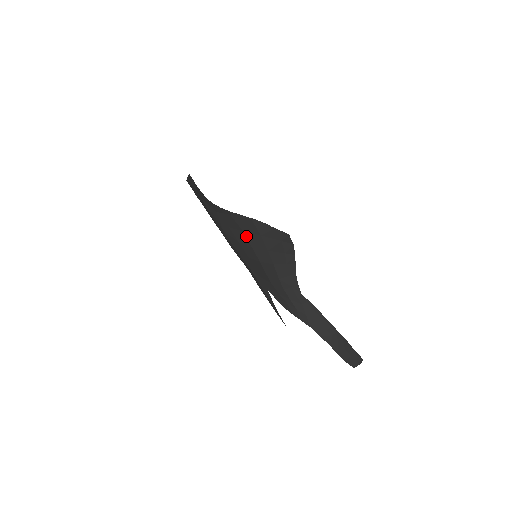
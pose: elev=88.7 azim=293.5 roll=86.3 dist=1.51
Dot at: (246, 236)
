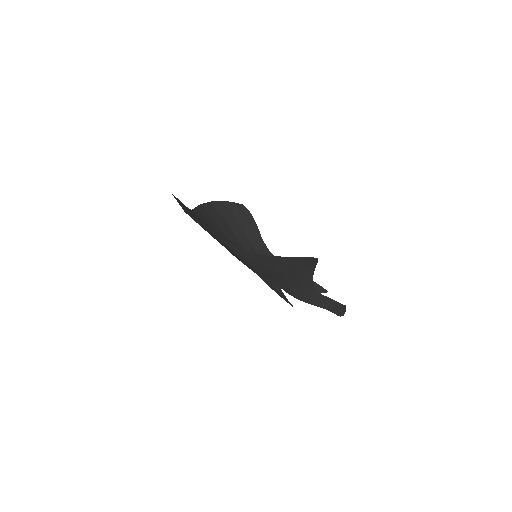
Dot at: (277, 266)
